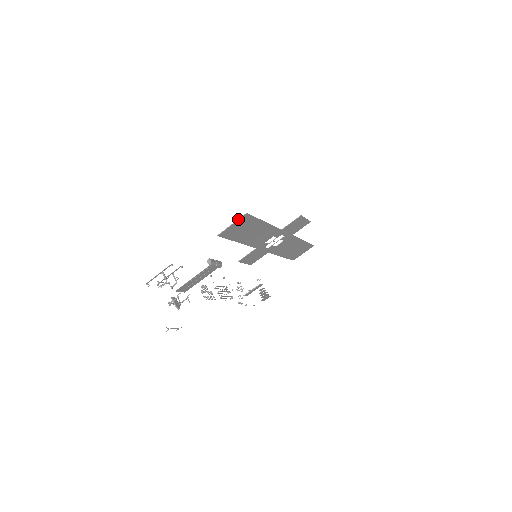
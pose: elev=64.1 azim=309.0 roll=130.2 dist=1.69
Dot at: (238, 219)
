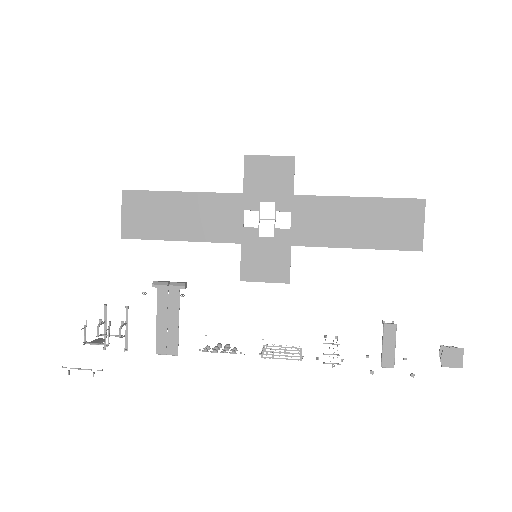
Dot at: (122, 204)
